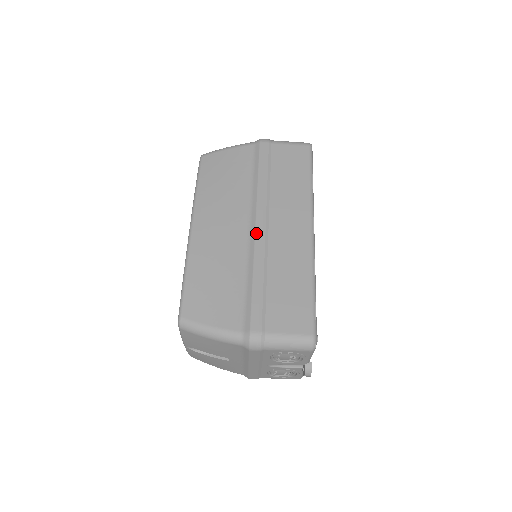
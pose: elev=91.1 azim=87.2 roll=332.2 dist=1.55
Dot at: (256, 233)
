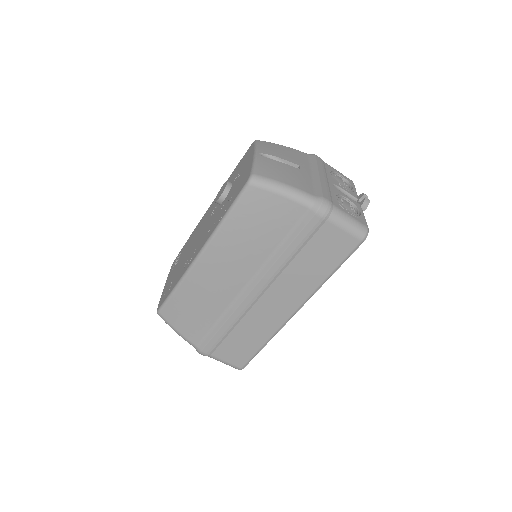
Dot at: (248, 297)
